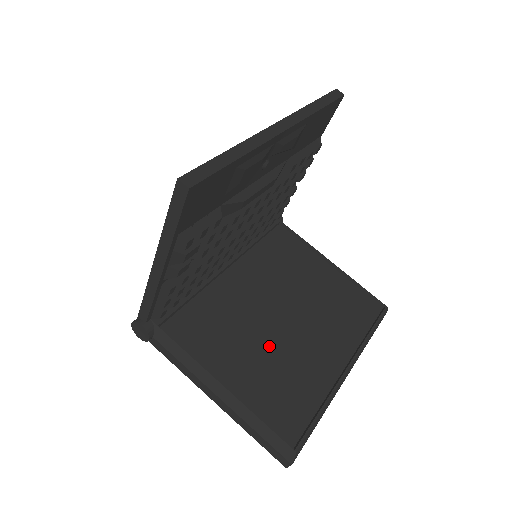
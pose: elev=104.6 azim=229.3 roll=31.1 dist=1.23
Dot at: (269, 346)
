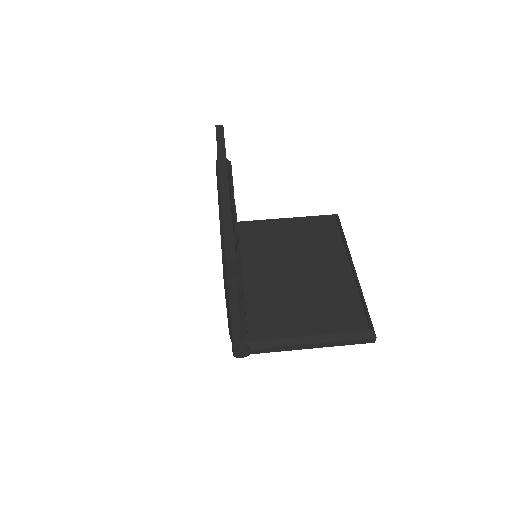
Dot at: (307, 295)
